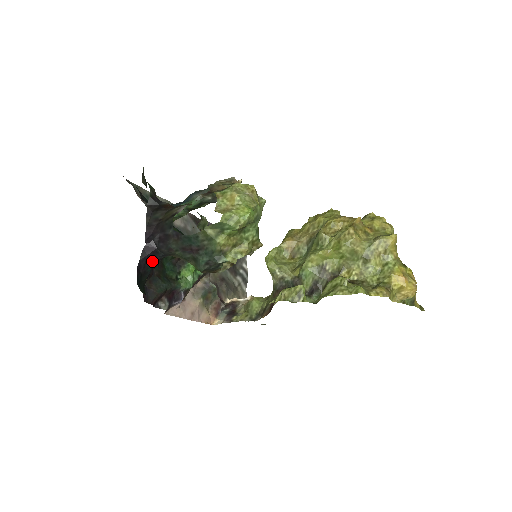
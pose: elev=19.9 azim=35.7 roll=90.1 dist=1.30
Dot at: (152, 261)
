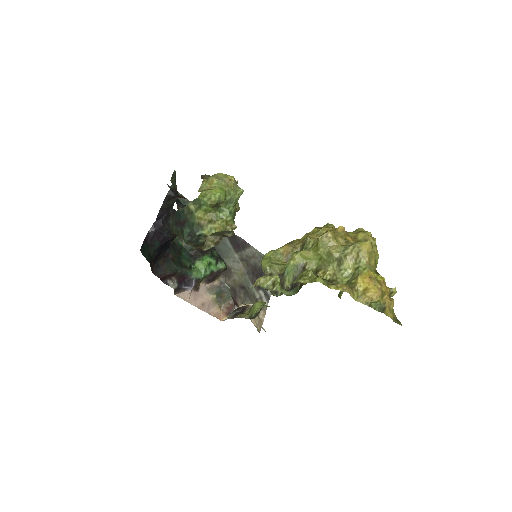
Dot at: (160, 237)
